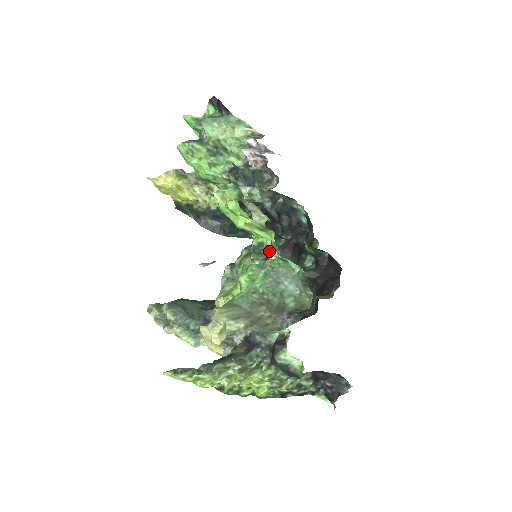
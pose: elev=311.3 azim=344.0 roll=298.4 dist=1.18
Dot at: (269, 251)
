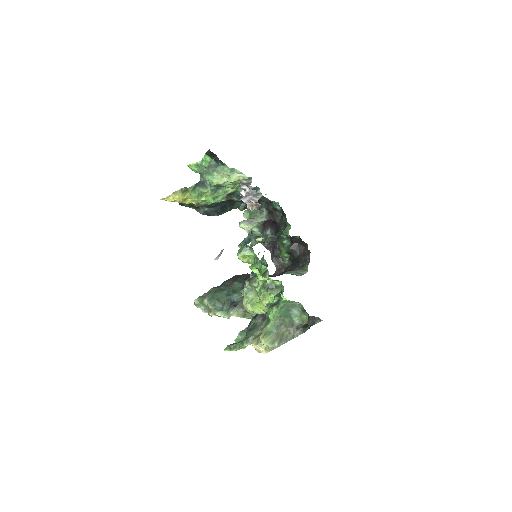
Dot at: occluded
